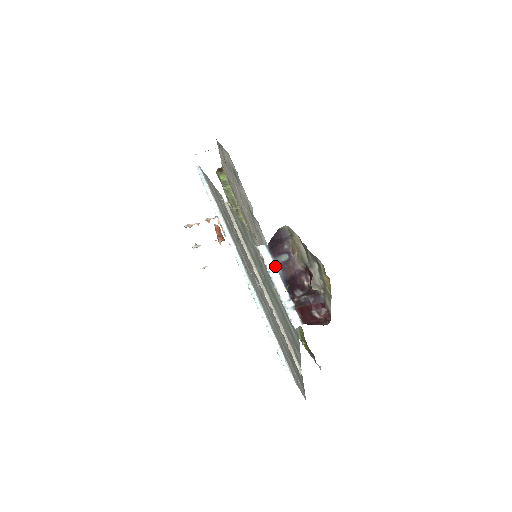
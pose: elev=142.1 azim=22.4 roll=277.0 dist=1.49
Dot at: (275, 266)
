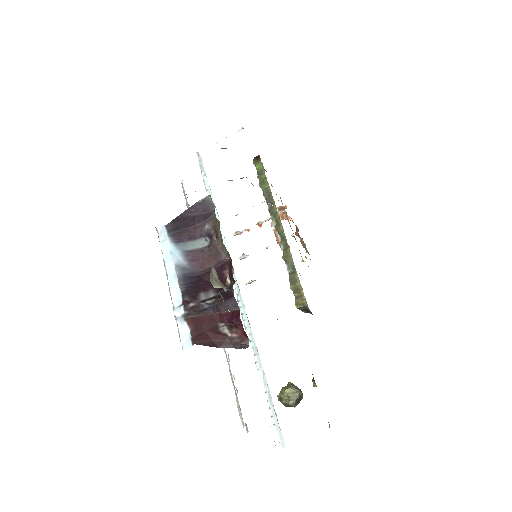
Dot at: (173, 255)
